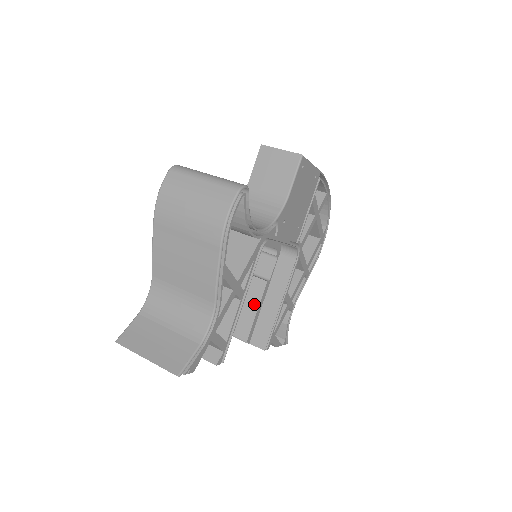
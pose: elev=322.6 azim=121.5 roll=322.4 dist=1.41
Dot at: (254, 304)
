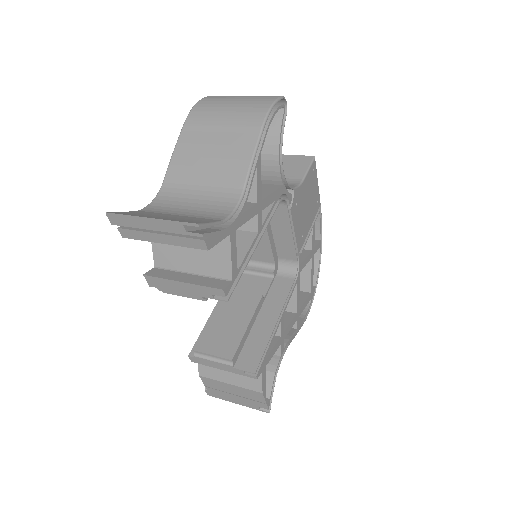
Dot at: (245, 318)
